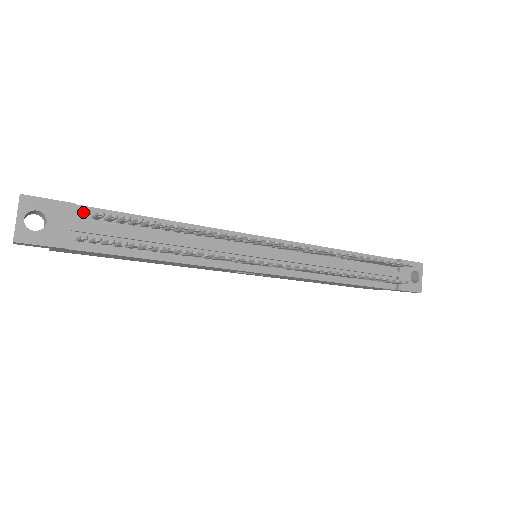
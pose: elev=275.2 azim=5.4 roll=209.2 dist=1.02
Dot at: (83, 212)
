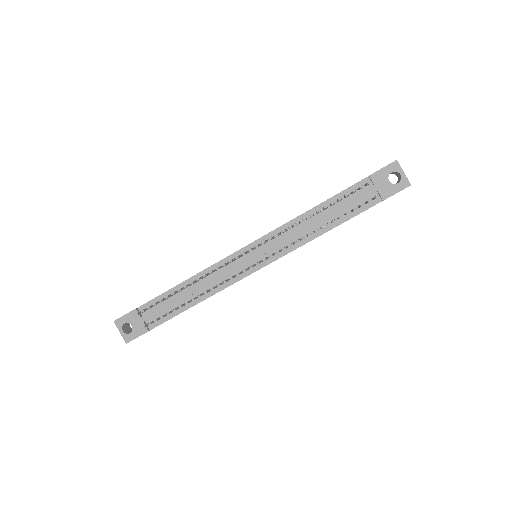
Dot at: (136, 315)
